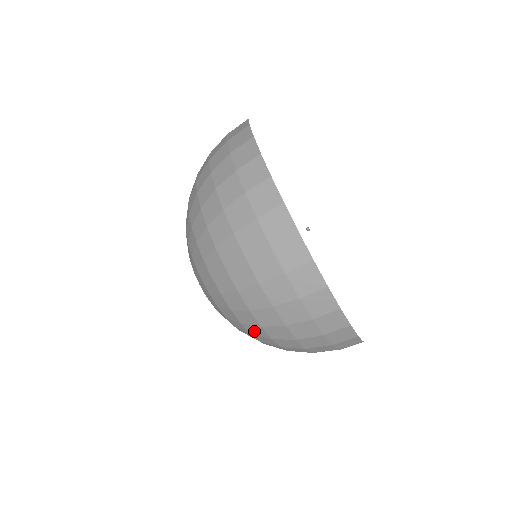
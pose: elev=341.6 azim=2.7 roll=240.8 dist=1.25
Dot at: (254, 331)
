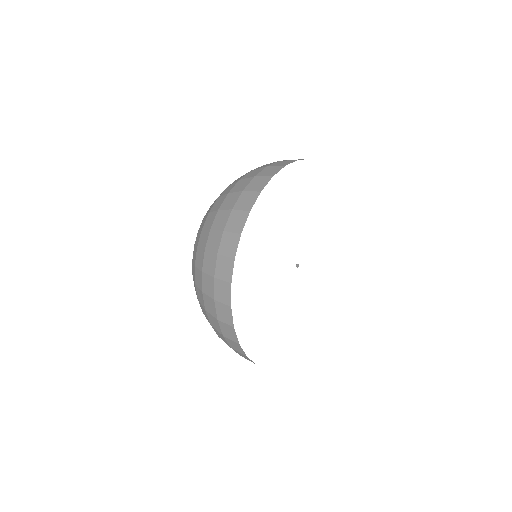
Dot at: occluded
